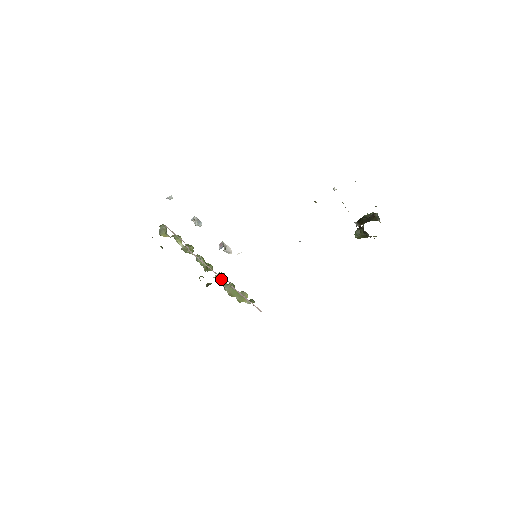
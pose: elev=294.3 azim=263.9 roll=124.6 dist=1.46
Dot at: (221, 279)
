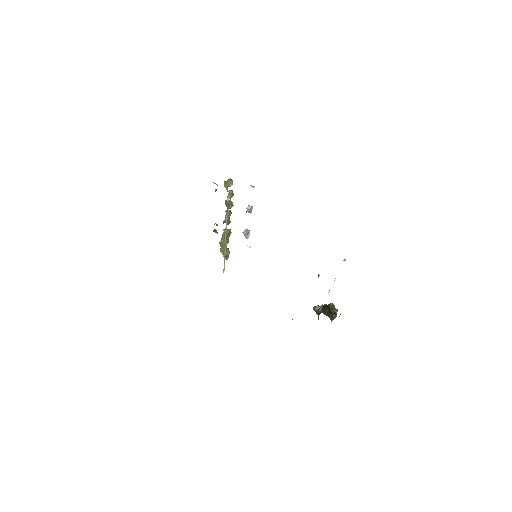
Dot at: (226, 235)
